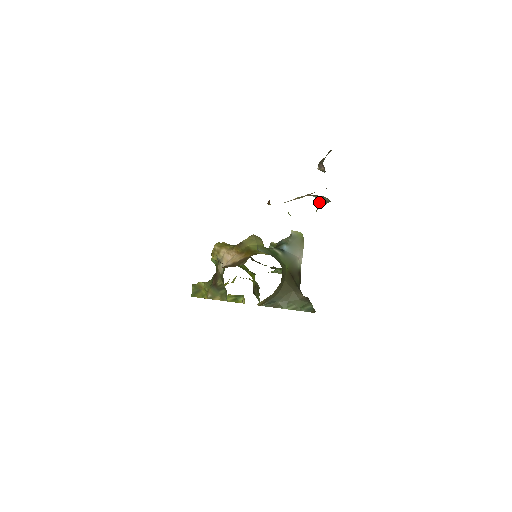
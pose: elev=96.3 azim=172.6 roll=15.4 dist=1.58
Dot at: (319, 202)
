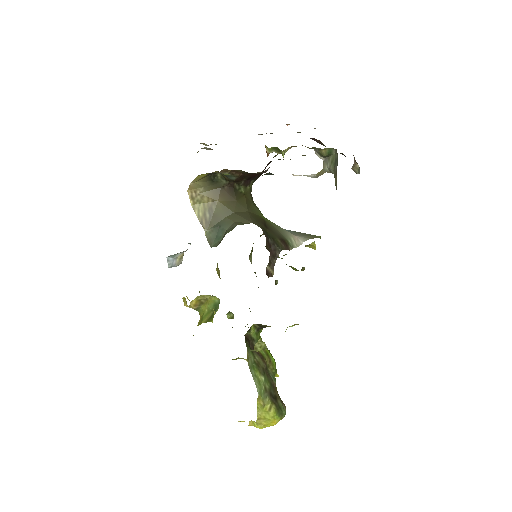
Dot at: (335, 174)
